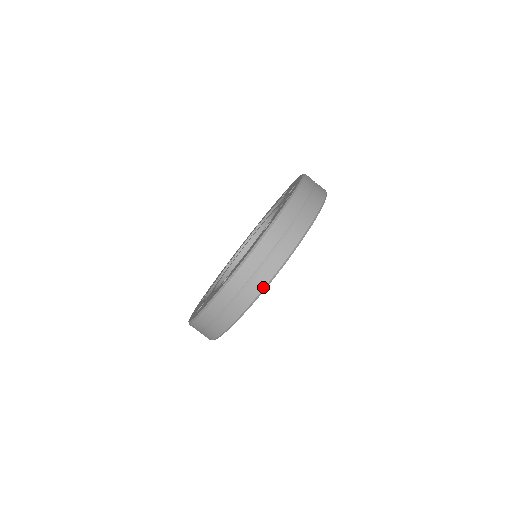
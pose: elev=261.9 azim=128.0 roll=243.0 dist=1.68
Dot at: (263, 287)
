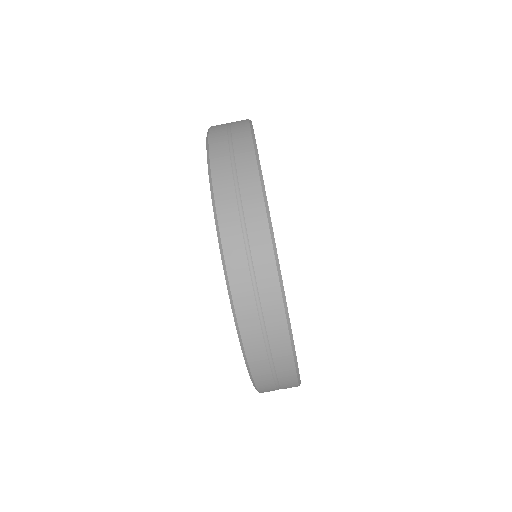
Dot at: (265, 216)
